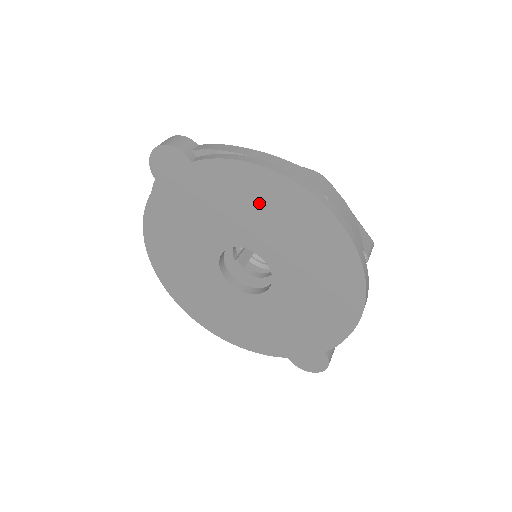
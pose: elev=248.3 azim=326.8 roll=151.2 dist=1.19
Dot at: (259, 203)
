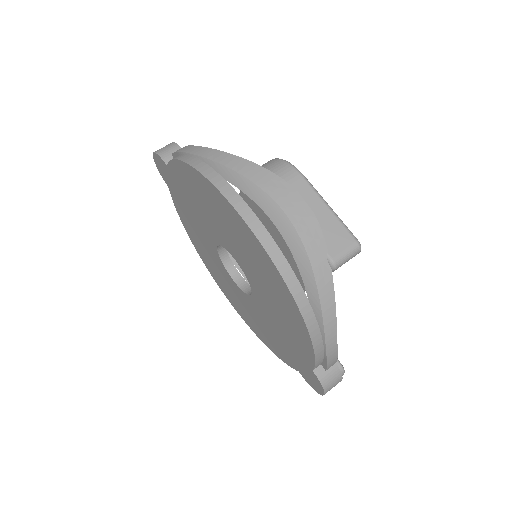
Dot at: (204, 200)
